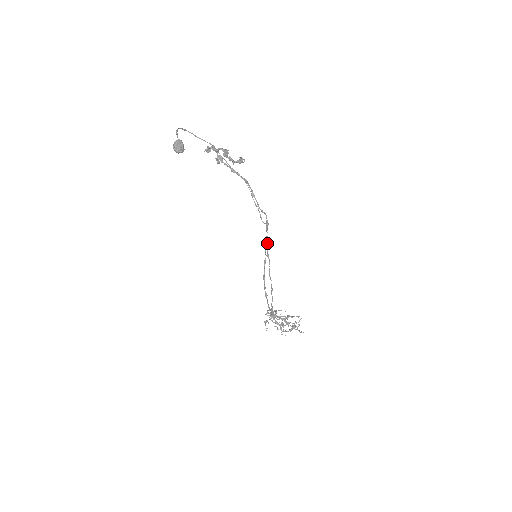
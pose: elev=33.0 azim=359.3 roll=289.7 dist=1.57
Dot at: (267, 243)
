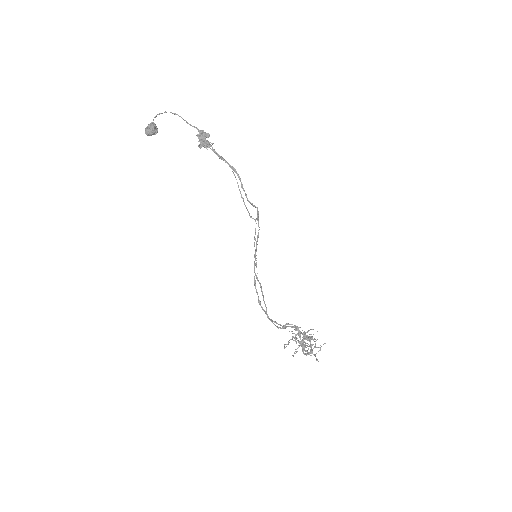
Dot at: occluded
